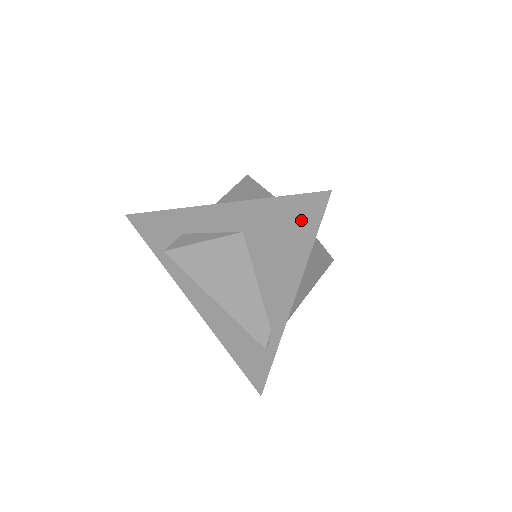
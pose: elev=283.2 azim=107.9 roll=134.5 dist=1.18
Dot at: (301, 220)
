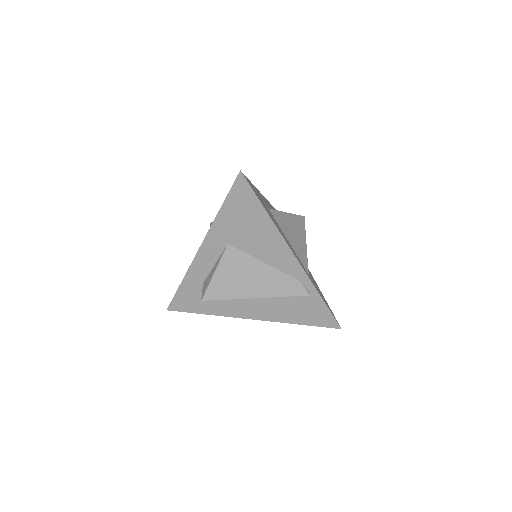
Dot at: (245, 202)
